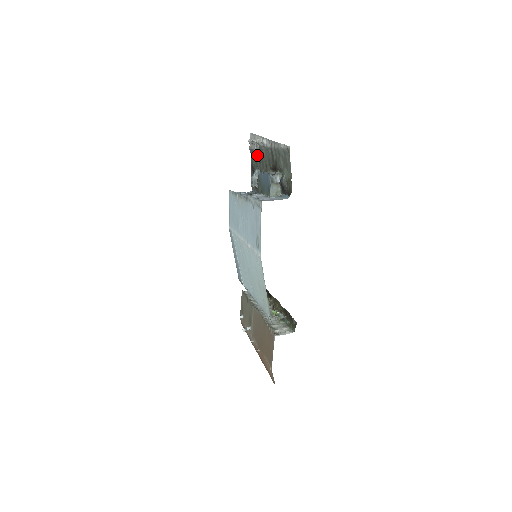
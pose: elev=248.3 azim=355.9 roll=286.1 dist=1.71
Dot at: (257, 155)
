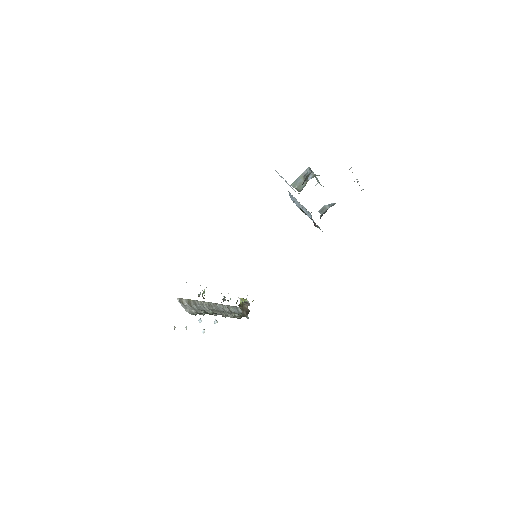
Dot at: occluded
